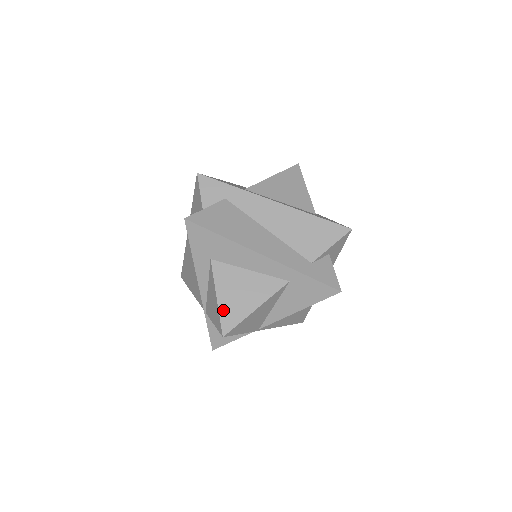
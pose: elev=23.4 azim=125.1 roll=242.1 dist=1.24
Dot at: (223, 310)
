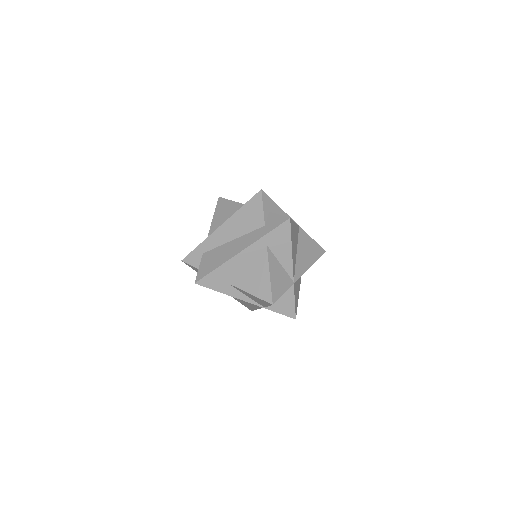
Dot at: (259, 295)
